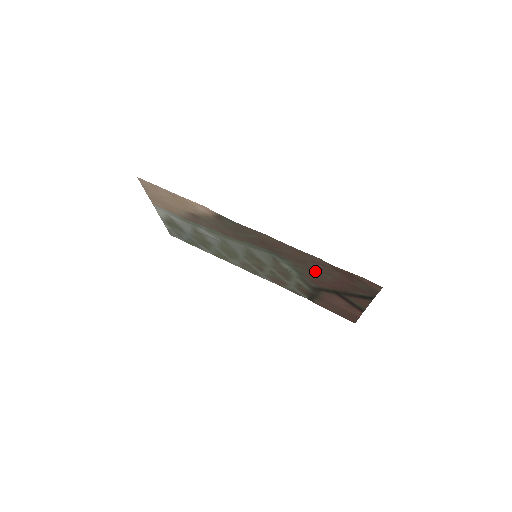
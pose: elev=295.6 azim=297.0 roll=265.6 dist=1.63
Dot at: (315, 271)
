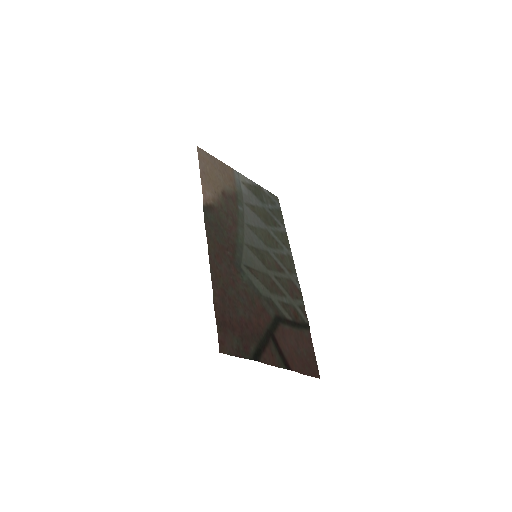
Dot at: (241, 300)
